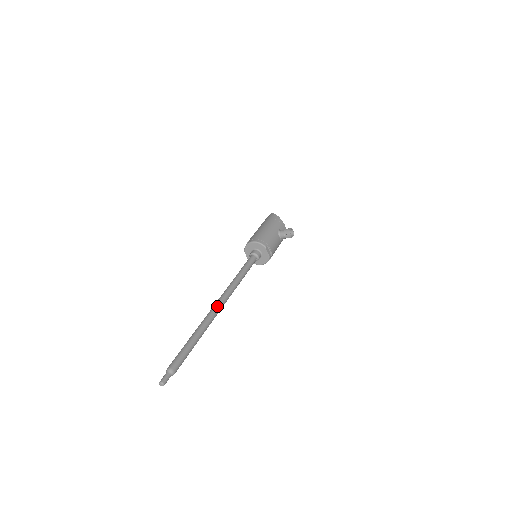
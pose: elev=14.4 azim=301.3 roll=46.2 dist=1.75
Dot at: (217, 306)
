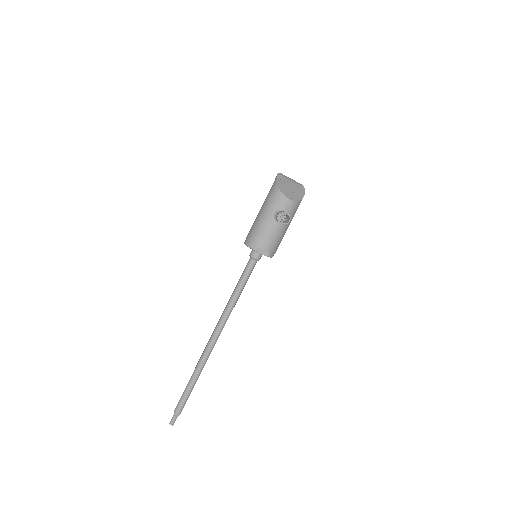
Dot at: (210, 342)
